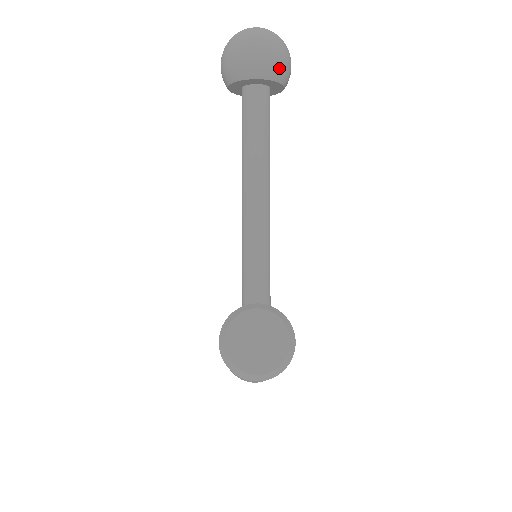
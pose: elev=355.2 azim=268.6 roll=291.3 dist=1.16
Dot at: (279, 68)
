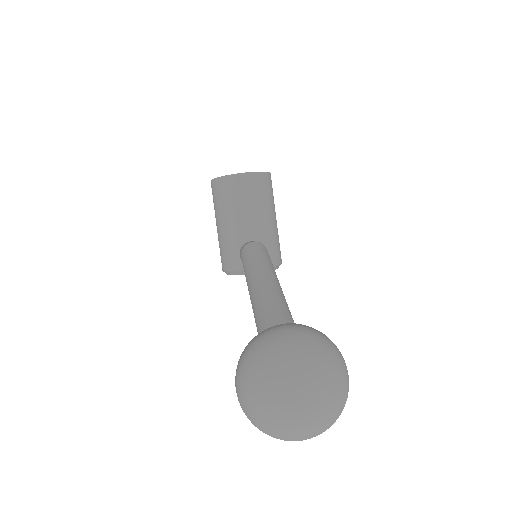
Dot at: occluded
